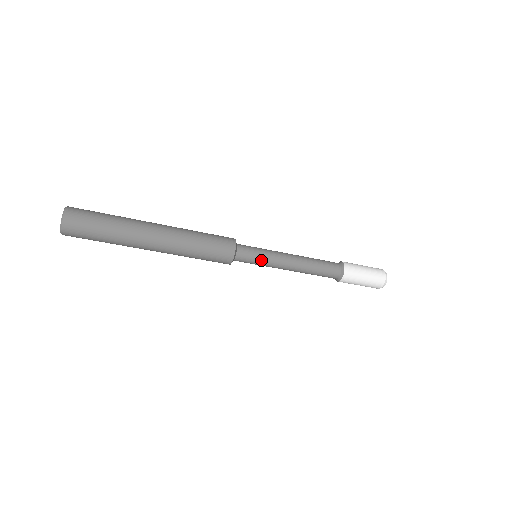
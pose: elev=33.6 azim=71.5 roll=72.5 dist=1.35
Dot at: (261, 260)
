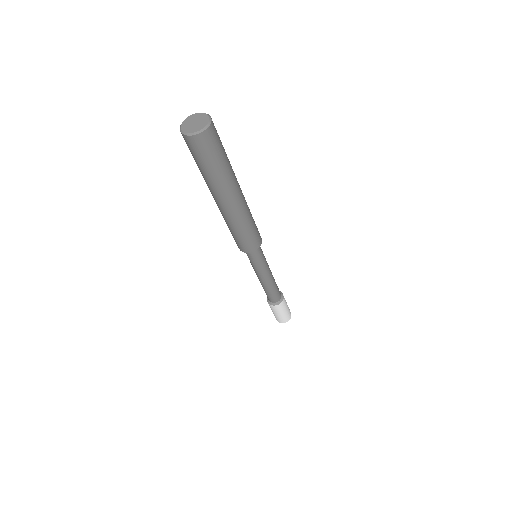
Dot at: (264, 258)
